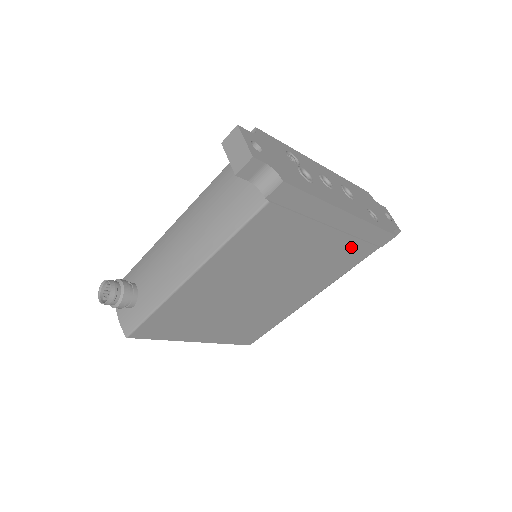
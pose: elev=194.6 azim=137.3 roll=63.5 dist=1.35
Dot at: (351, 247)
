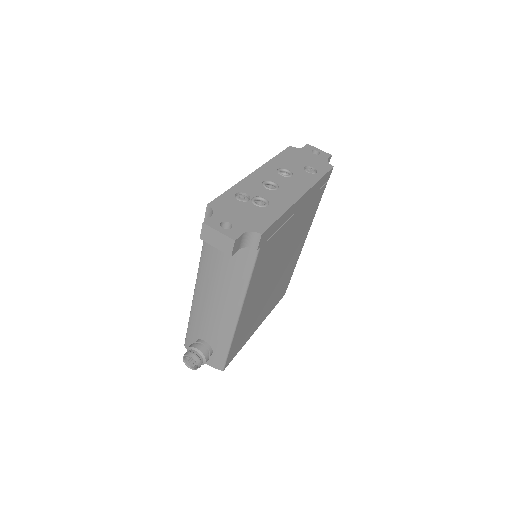
Dot at: (312, 202)
